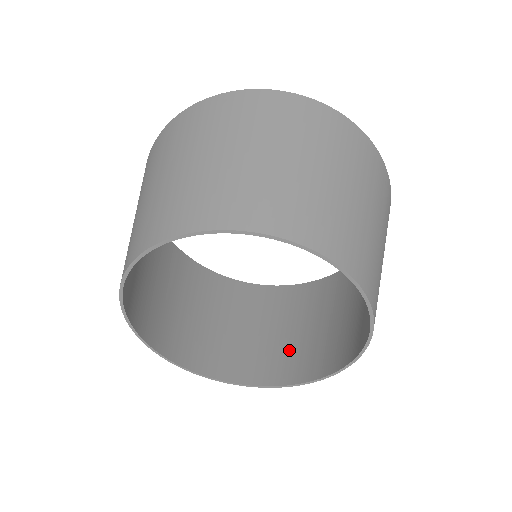
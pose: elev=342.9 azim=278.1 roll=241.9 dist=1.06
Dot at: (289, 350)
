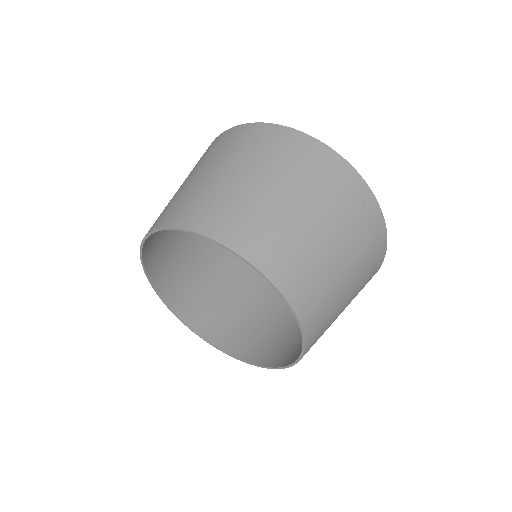
Dot at: (298, 341)
